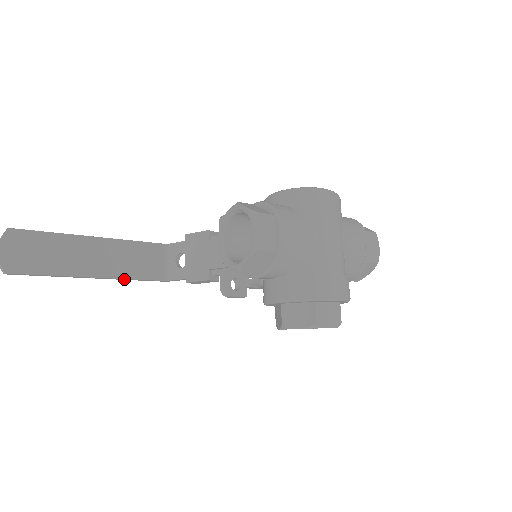
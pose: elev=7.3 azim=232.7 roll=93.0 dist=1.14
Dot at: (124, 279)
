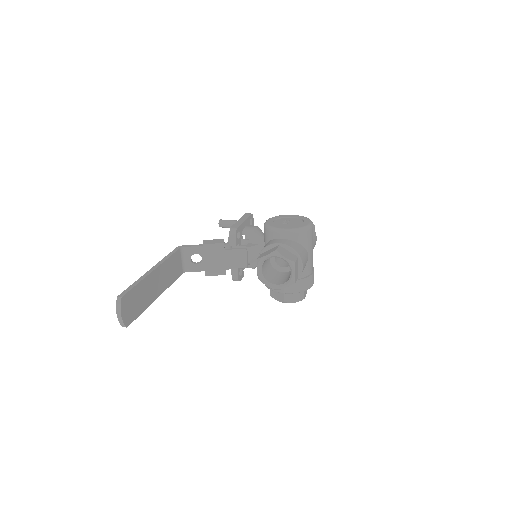
Dot at: (167, 286)
